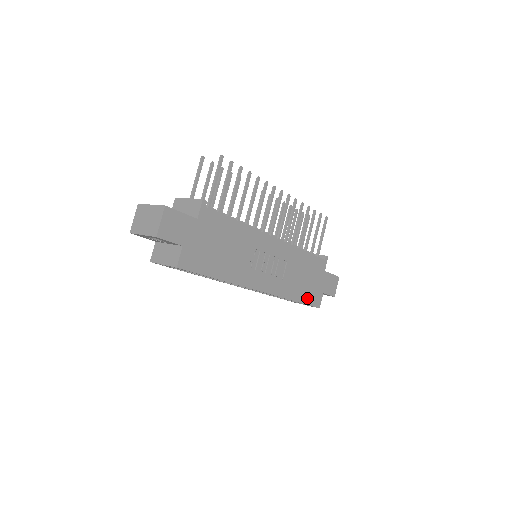
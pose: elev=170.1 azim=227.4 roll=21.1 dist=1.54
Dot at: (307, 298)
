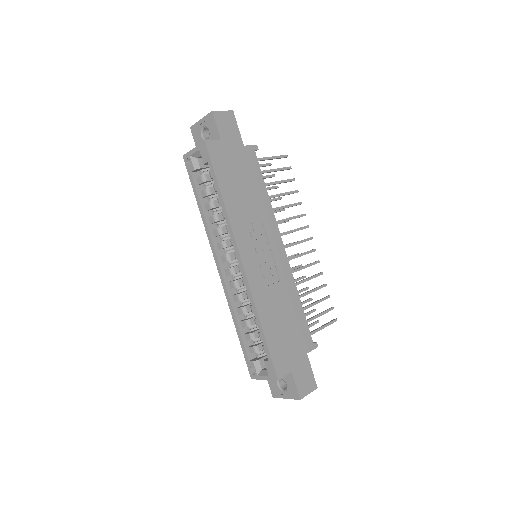
Dot at: (274, 345)
